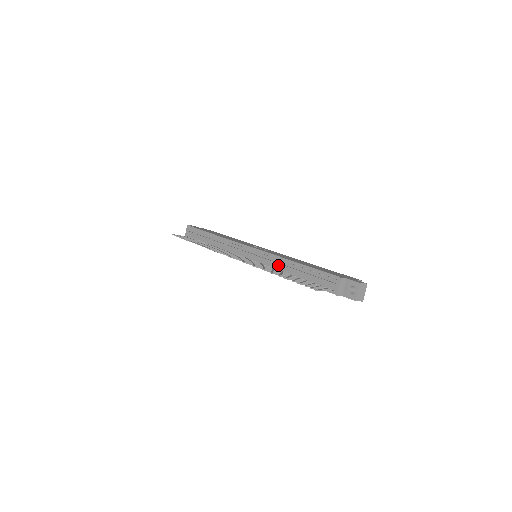
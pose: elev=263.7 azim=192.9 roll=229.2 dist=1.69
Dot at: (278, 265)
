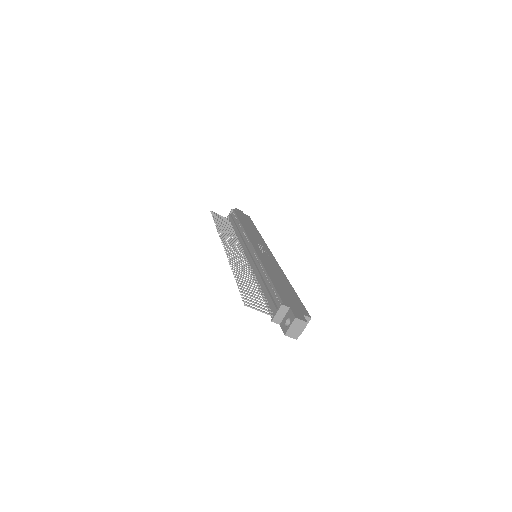
Dot at: (256, 270)
